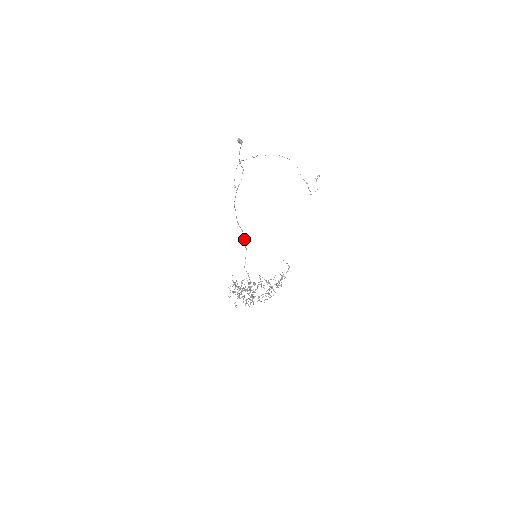
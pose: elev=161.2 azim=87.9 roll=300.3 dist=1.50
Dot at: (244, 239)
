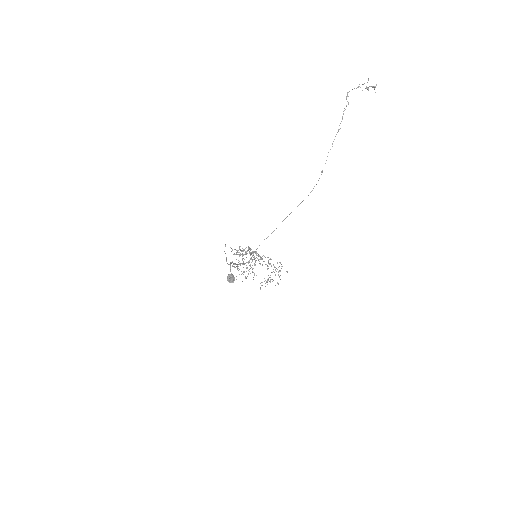
Dot at: occluded
